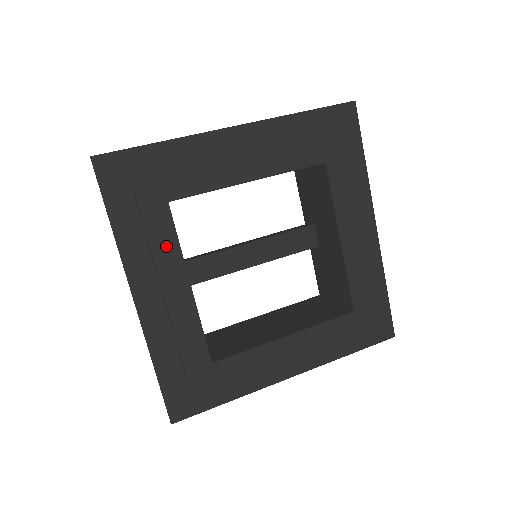
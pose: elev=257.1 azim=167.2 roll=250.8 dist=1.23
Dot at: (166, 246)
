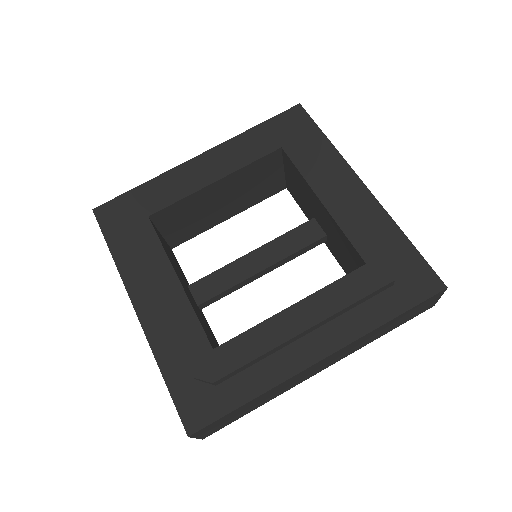
Dot at: (151, 250)
